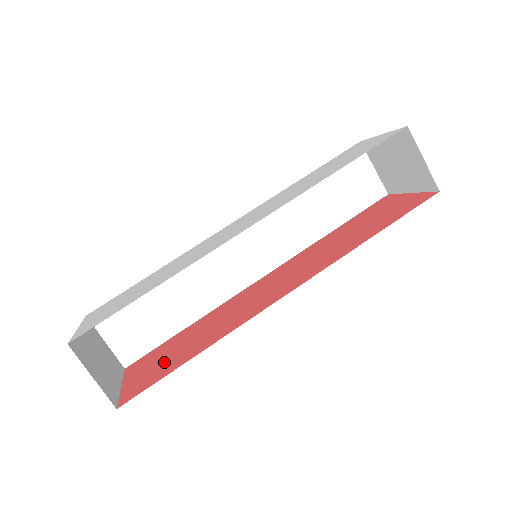
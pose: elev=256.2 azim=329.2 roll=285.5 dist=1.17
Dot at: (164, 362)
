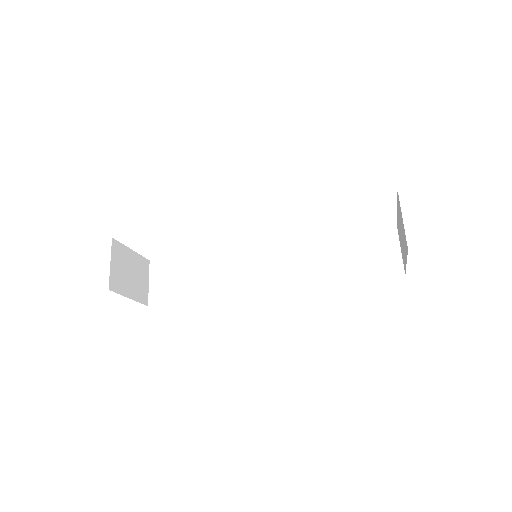
Dot at: occluded
